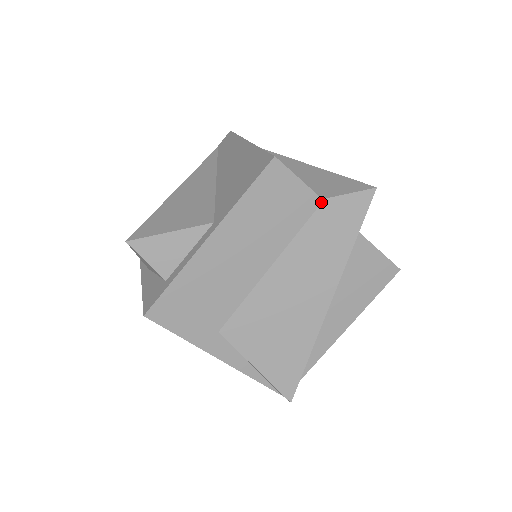
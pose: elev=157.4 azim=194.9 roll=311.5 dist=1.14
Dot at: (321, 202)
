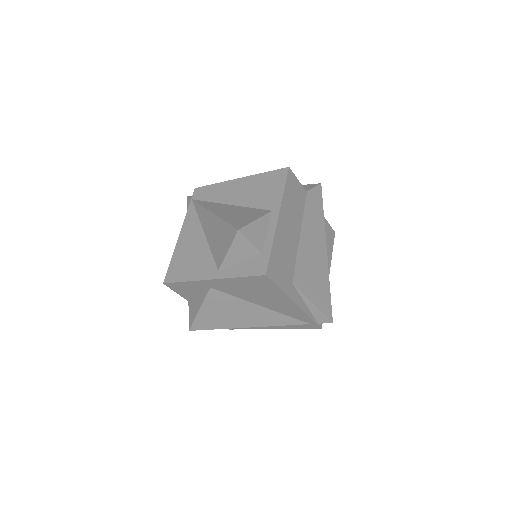
Dot at: (306, 193)
